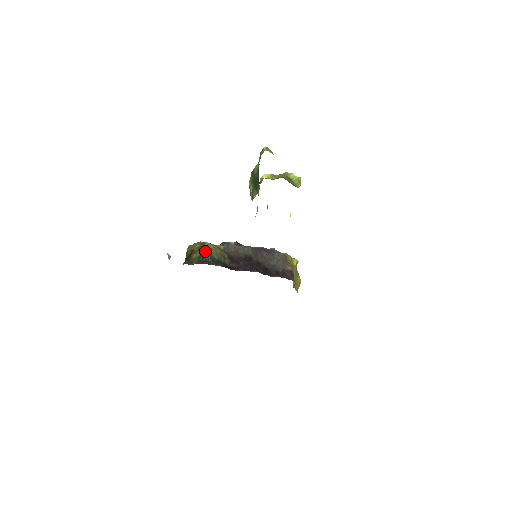
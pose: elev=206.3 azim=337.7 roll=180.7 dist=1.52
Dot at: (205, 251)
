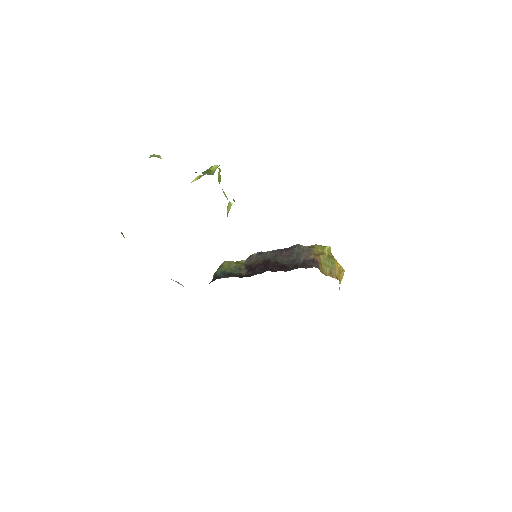
Dot at: (219, 269)
